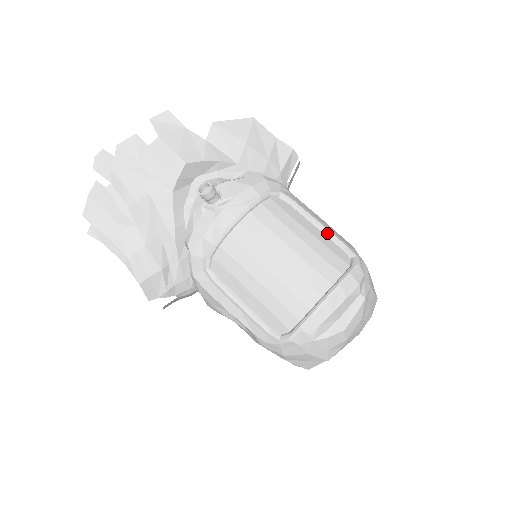
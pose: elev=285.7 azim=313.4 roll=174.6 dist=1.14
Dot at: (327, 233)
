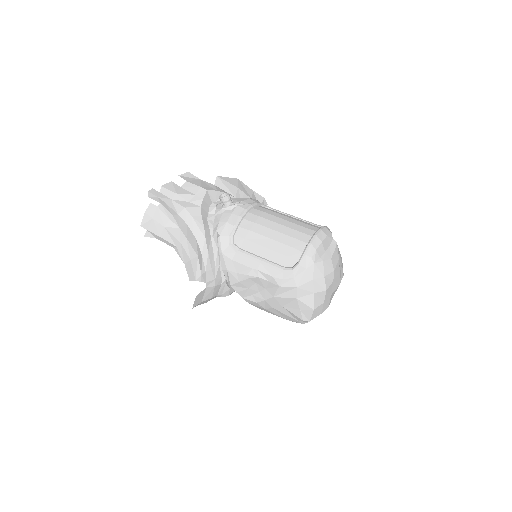
Dot at: occluded
